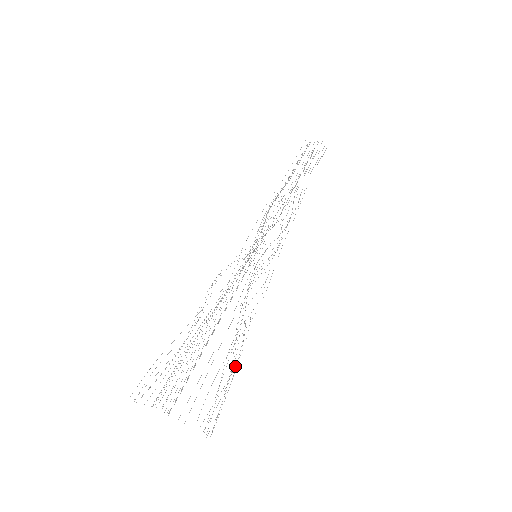
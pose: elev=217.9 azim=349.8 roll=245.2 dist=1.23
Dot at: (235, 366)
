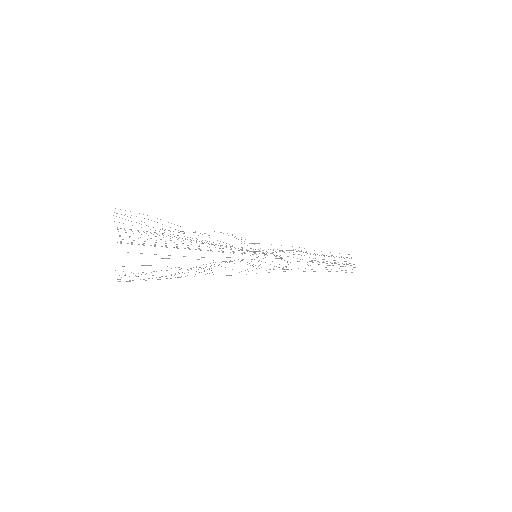
Dot at: occluded
